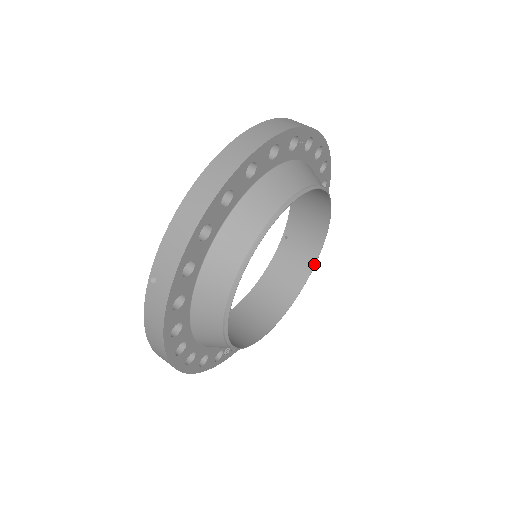
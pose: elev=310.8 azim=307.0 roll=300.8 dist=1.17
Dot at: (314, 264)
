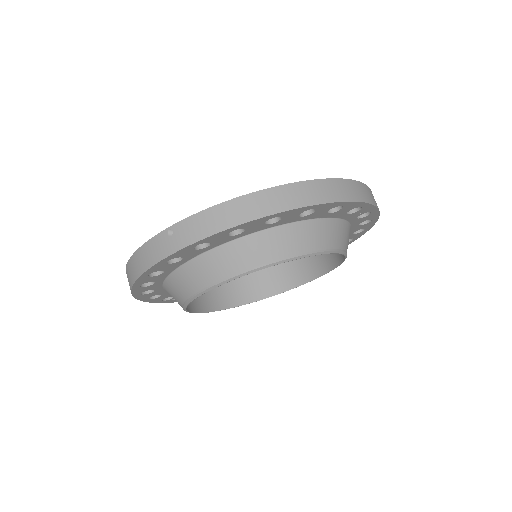
Dot at: (291, 288)
